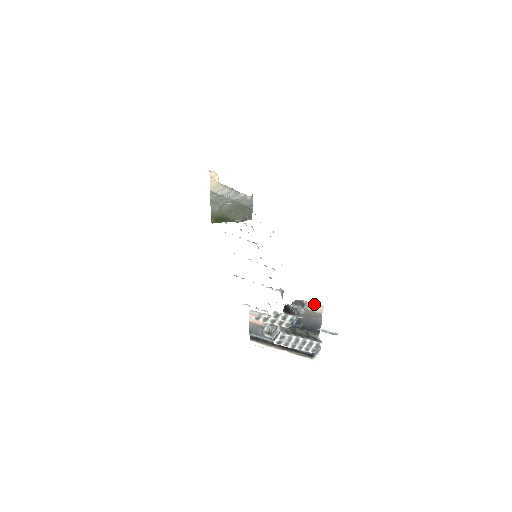
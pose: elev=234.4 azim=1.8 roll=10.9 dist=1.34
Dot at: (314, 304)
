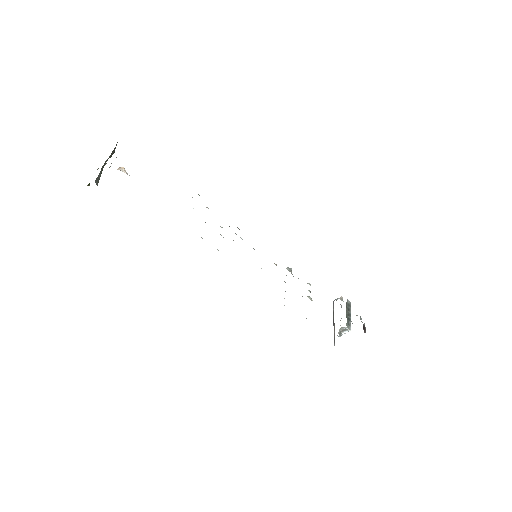
Dot at: occluded
